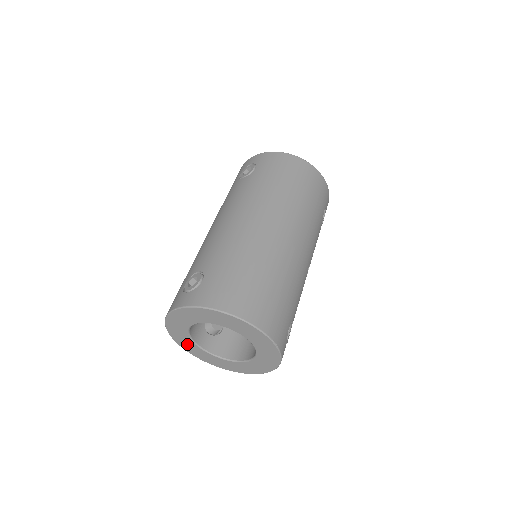
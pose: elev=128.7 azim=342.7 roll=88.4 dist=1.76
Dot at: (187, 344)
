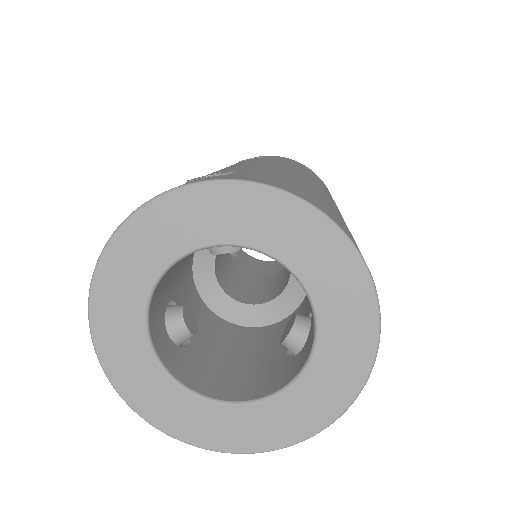
Dot at: (120, 333)
